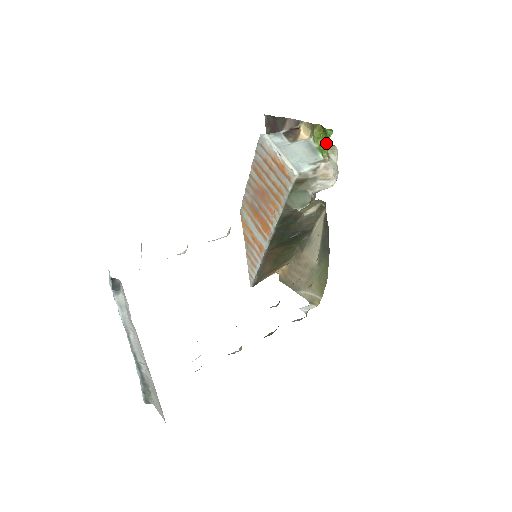
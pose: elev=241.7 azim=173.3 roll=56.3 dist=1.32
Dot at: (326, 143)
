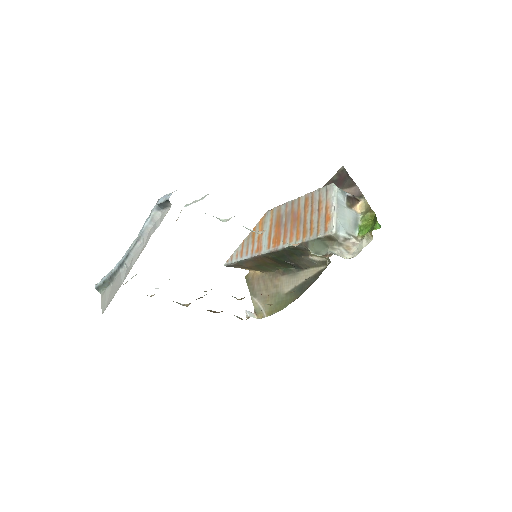
Dot at: (368, 229)
